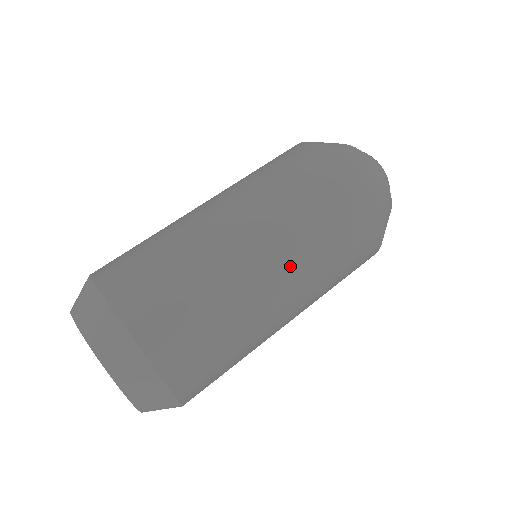
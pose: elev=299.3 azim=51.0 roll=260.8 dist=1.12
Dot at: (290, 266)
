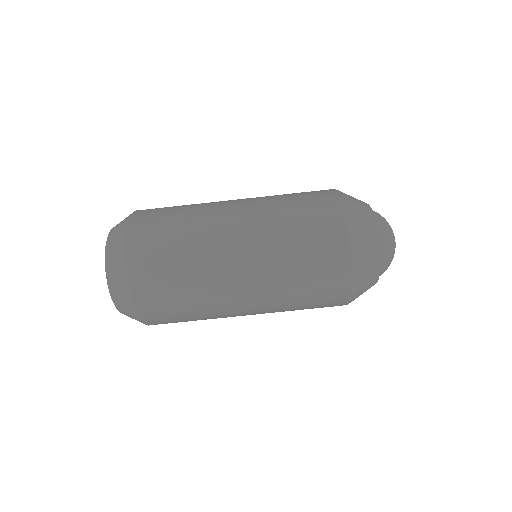
Dot at: occluded
